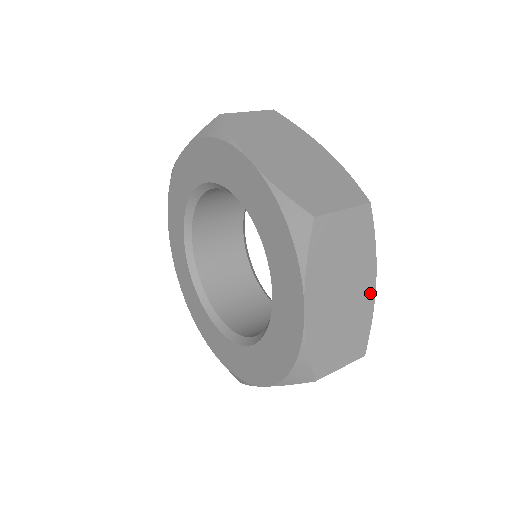
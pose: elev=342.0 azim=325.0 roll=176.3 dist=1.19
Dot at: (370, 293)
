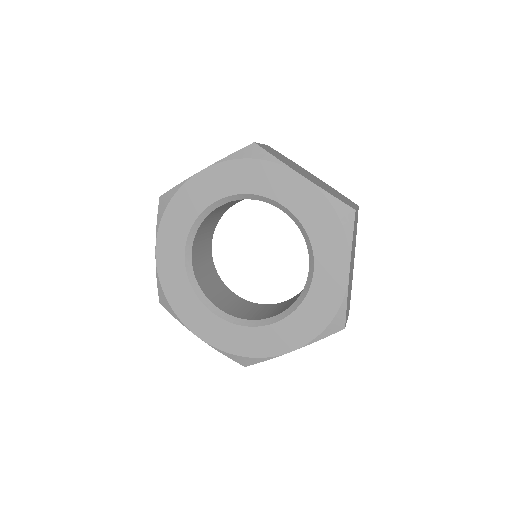
Dot at: (353, 268)
